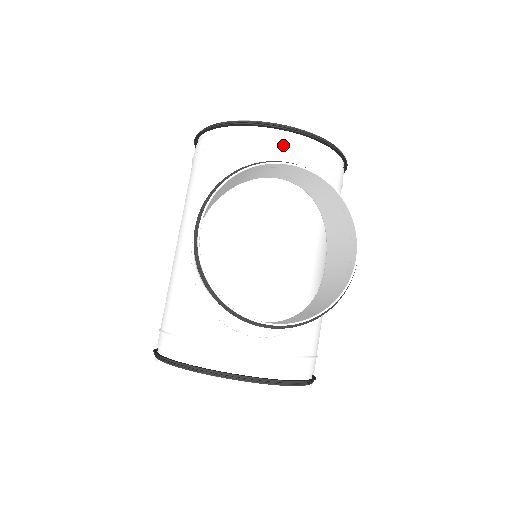
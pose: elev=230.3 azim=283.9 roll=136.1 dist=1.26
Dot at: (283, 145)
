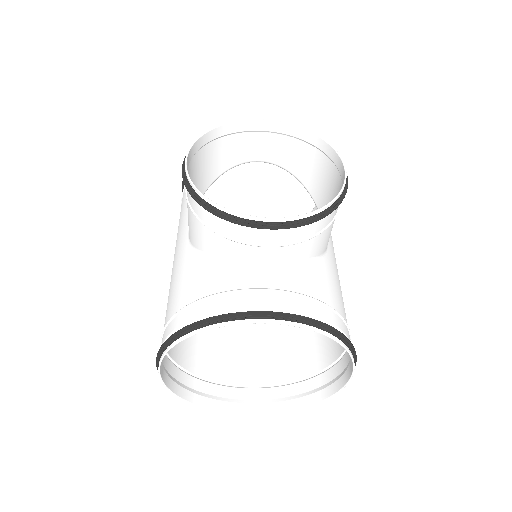
Dot at: occluded
